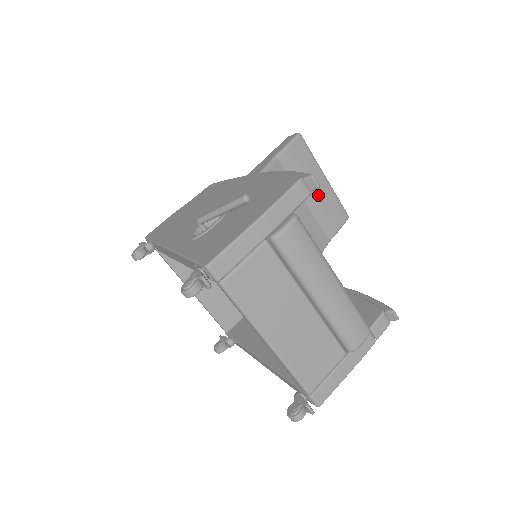
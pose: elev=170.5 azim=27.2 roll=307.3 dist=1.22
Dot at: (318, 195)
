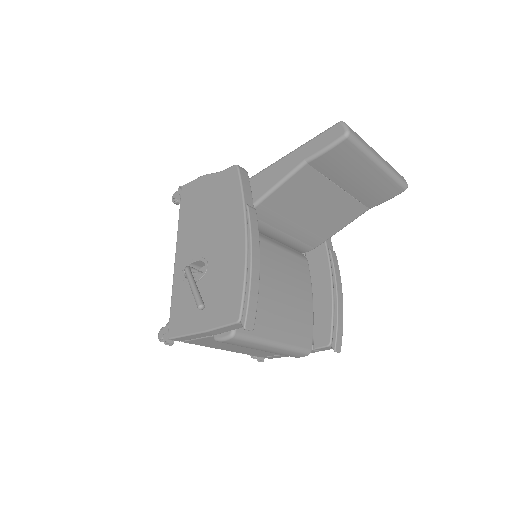
Dot at: (362, 182)
